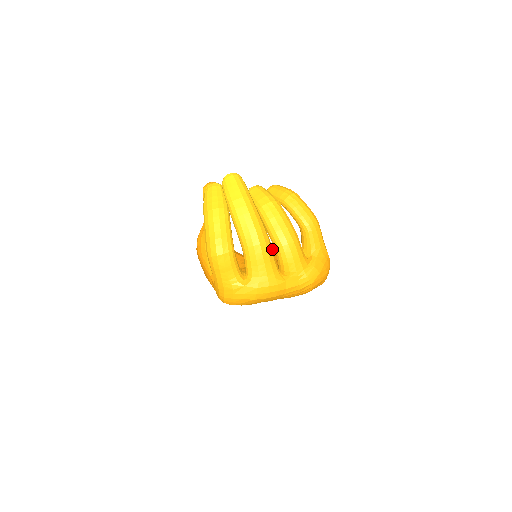
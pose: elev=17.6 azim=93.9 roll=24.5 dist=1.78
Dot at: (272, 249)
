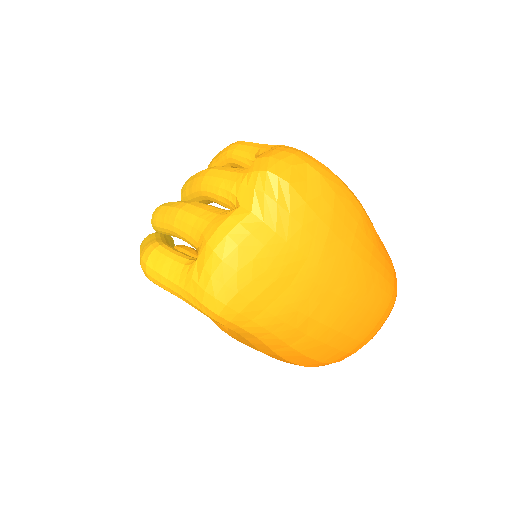
Dot at: (210, 205)
